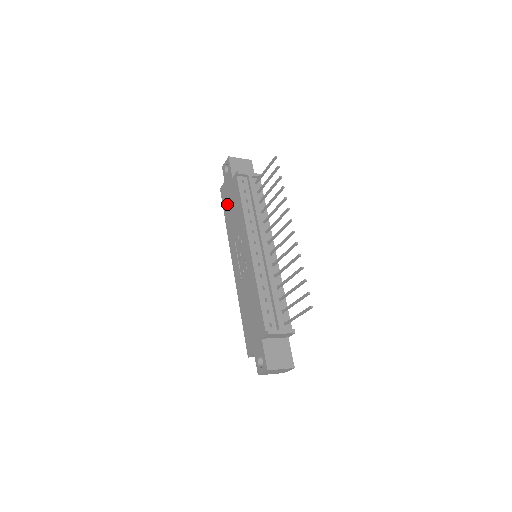
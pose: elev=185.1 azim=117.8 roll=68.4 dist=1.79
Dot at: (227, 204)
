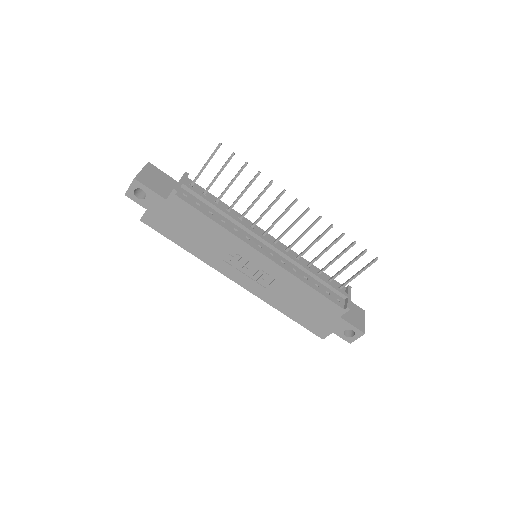
Dot at: (175, 231)
